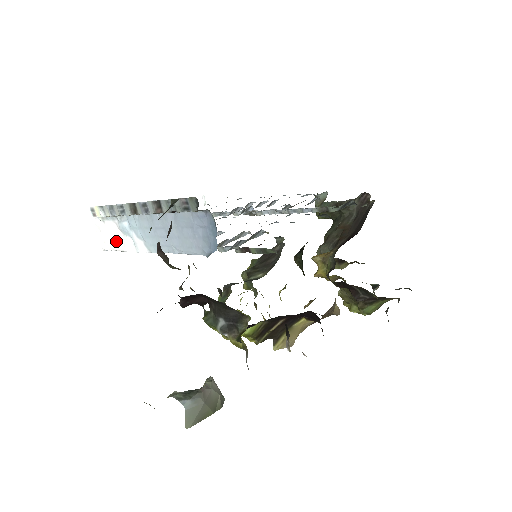
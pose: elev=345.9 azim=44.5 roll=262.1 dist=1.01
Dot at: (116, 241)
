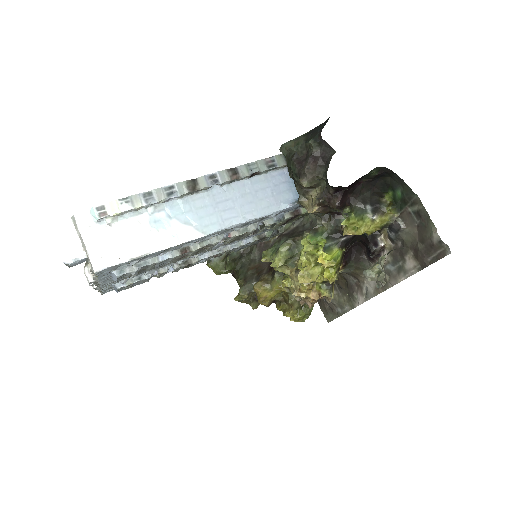
Dot at: (133, 245)
